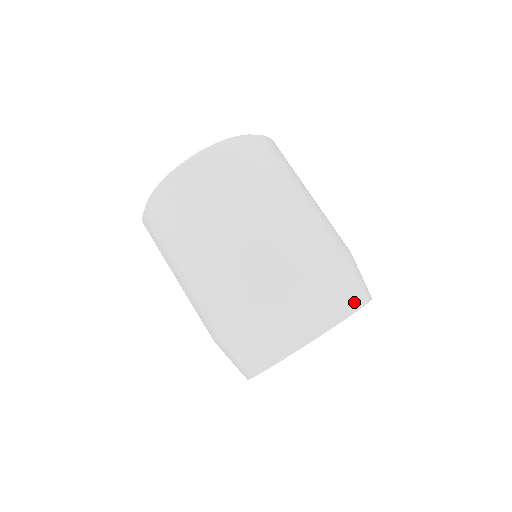
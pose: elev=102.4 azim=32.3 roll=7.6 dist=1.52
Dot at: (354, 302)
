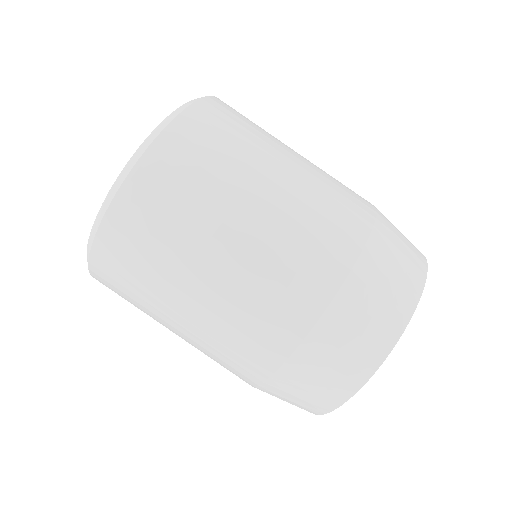
Dot at: (383, 342)
